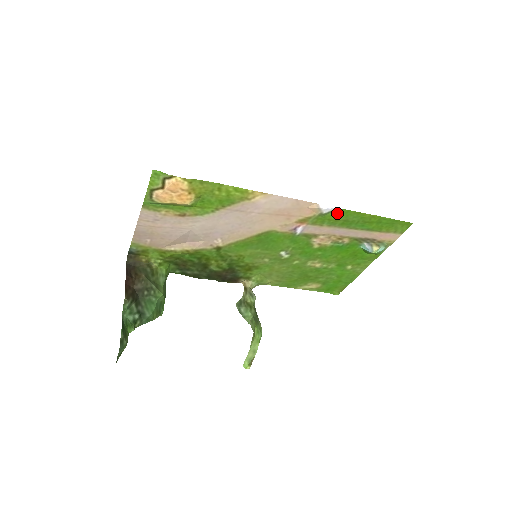
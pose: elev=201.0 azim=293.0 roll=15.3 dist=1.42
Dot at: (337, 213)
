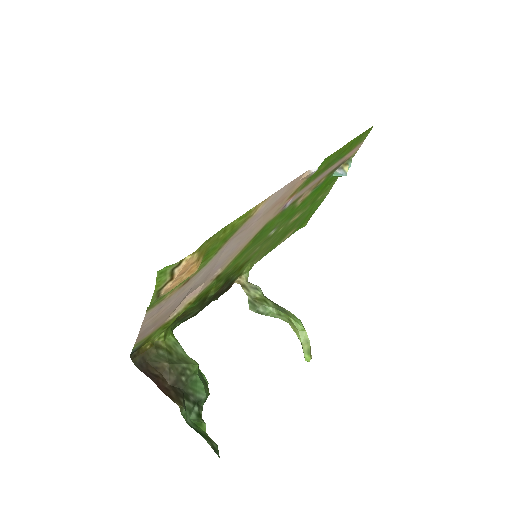
Dot at: (322, 164)
